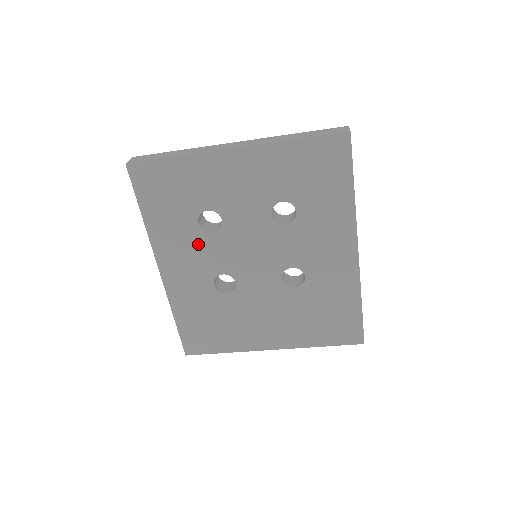
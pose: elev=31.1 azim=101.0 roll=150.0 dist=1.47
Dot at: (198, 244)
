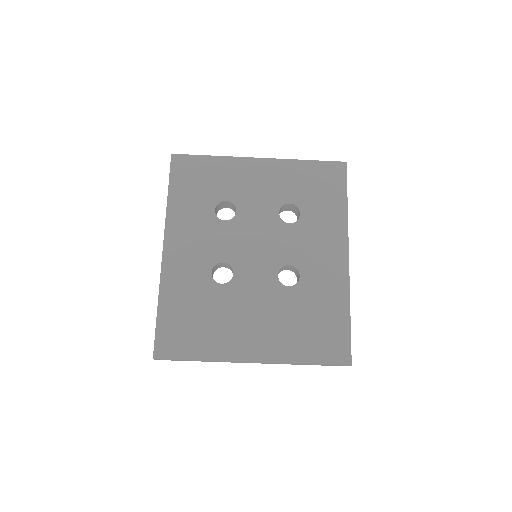
Dot at: (209, 229)
